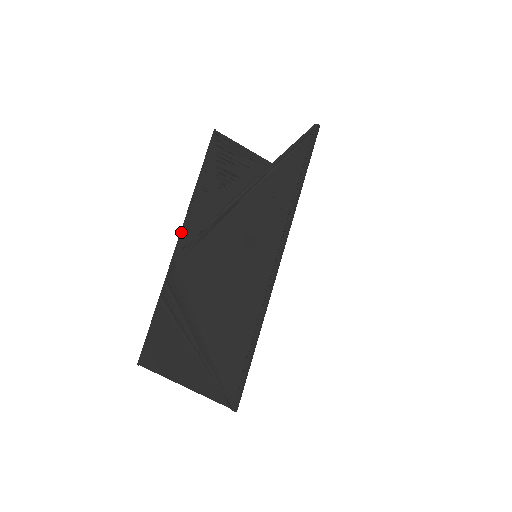
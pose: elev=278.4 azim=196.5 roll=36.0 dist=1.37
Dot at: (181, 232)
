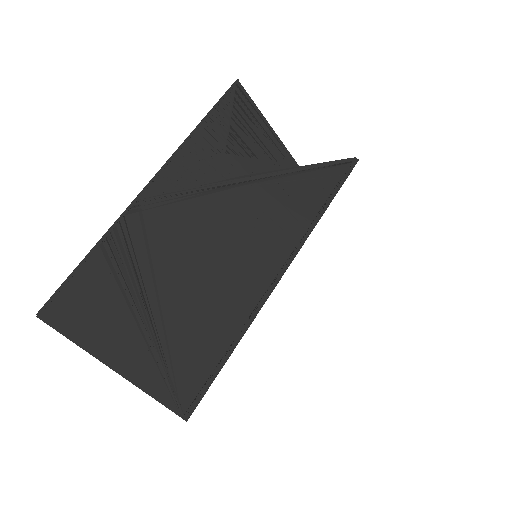
Dot at: (158, 174)
